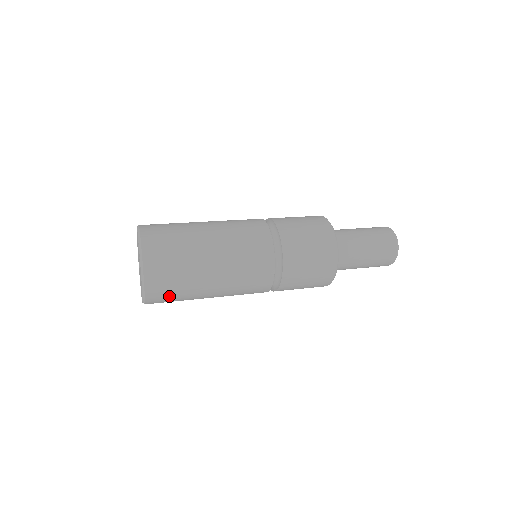
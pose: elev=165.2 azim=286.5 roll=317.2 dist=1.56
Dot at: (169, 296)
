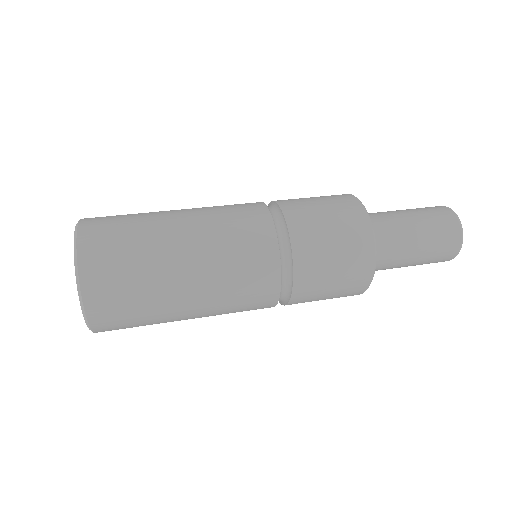
Dot at: occluded
